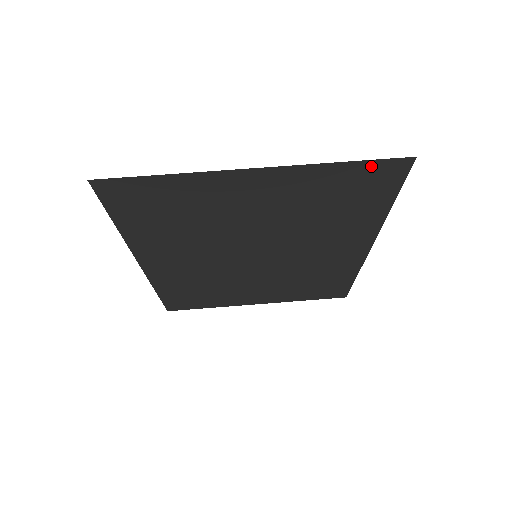
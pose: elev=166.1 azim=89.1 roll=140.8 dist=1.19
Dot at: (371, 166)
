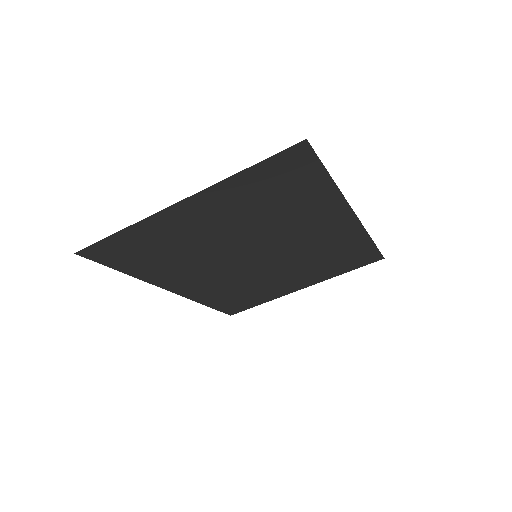
Dot at: (273, 162)
